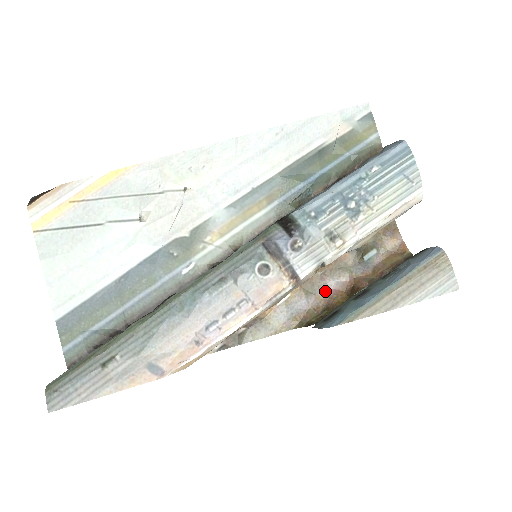
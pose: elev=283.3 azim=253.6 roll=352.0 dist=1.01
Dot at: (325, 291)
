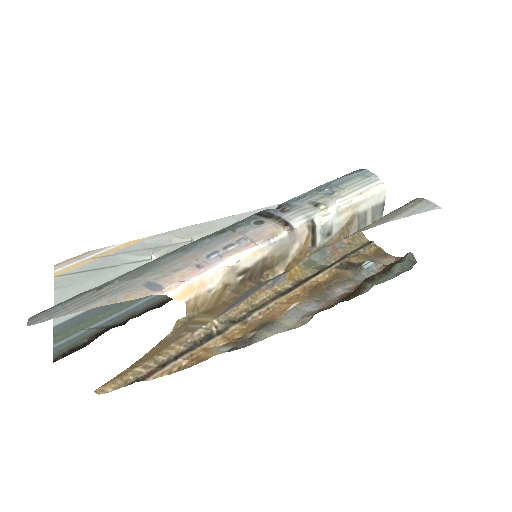
Dot at: (334, 297)
